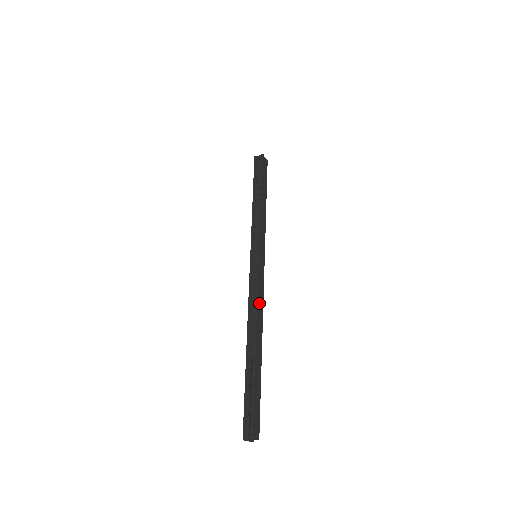
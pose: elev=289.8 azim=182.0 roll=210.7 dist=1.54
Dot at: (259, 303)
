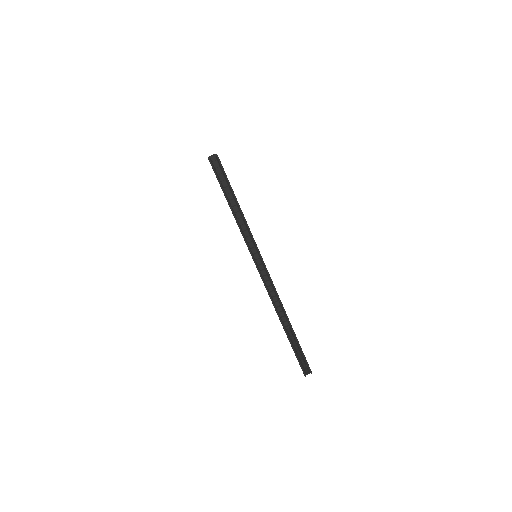
Dot at: occluded
